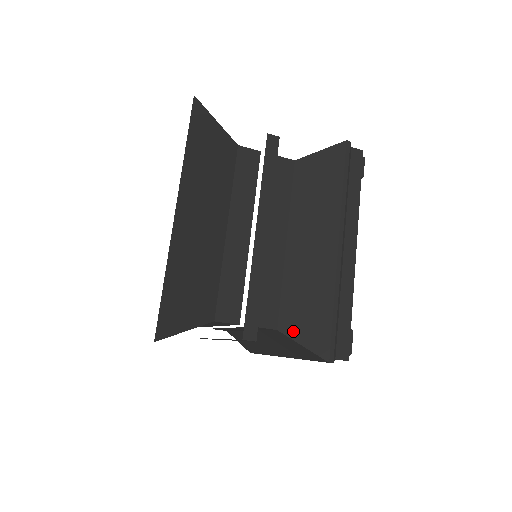
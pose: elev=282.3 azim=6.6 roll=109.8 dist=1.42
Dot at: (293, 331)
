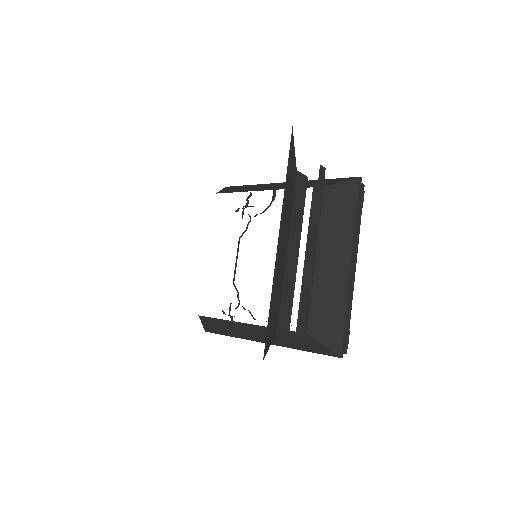
Dot at: (318, 334)
